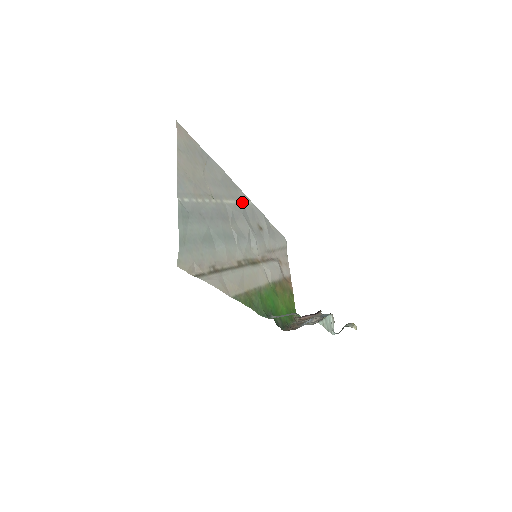
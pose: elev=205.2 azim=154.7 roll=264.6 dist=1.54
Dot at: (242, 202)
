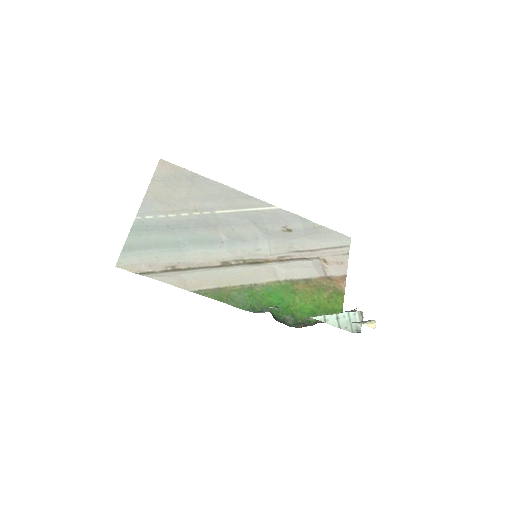
Dot at: (256, 209)
